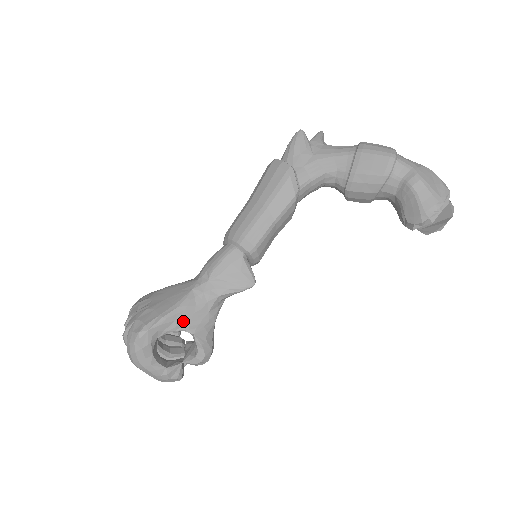
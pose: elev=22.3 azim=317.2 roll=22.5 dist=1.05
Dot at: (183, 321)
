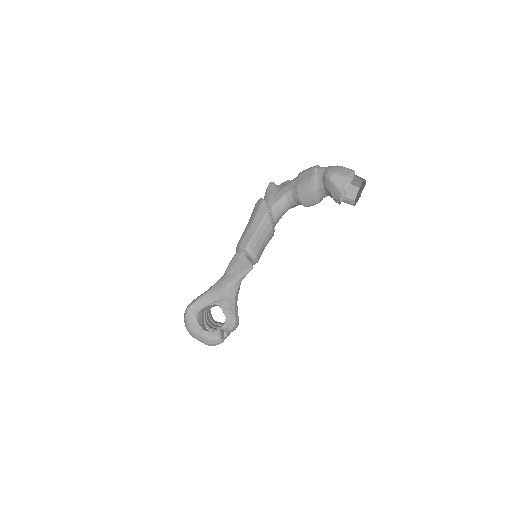
Dot at: (212, 298)
